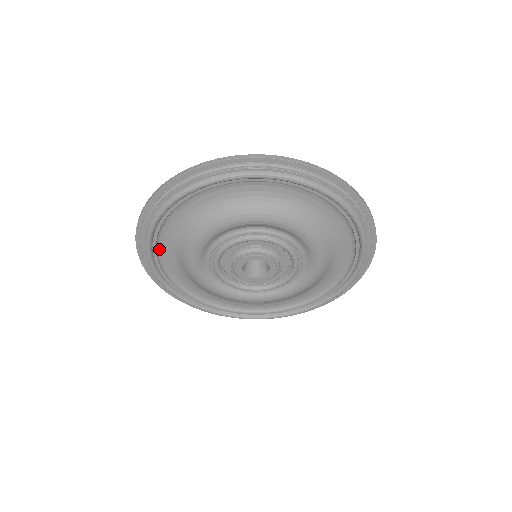
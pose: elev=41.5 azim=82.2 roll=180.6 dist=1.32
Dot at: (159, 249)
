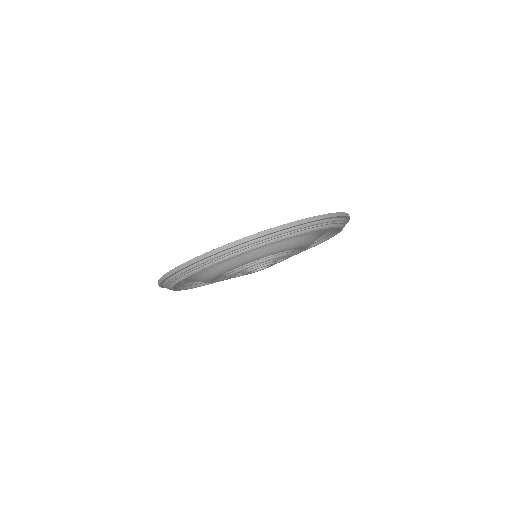
Dot at: (192, 282)
